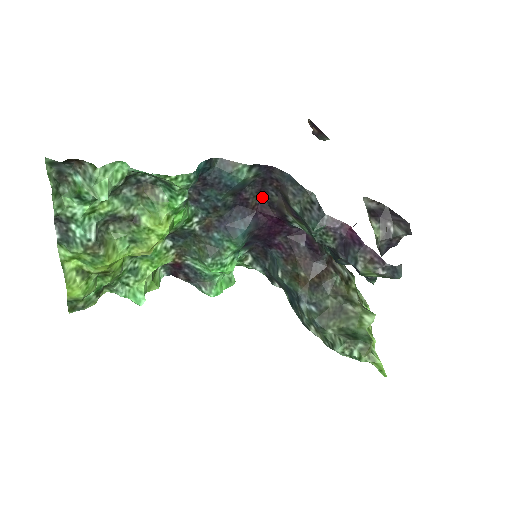
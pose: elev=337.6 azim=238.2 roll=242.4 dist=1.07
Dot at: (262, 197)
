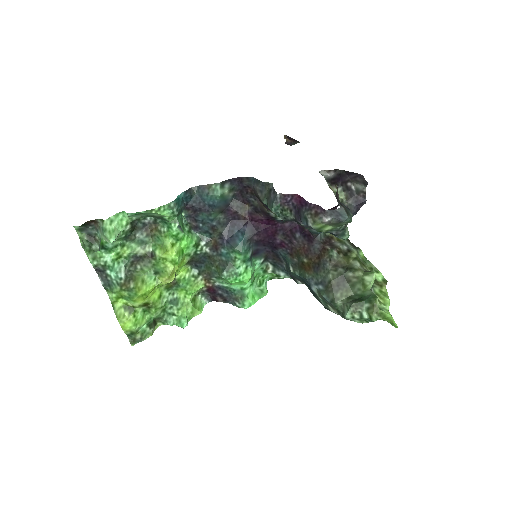
Dot at: (248, 207)
